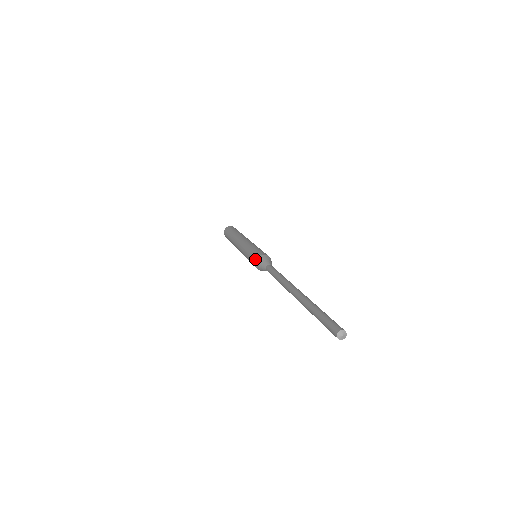
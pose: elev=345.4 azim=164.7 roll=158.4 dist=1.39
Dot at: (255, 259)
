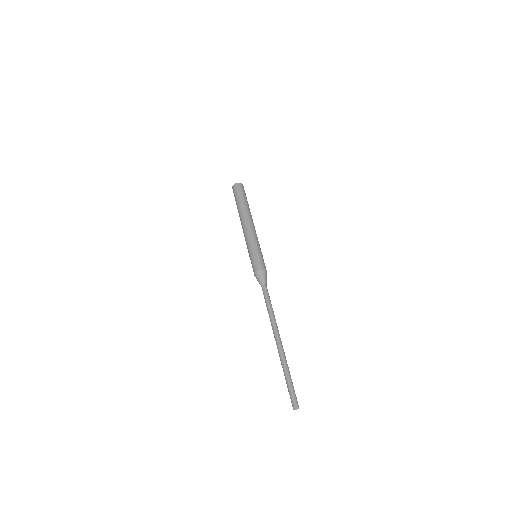
Dot at: (257, 269)
